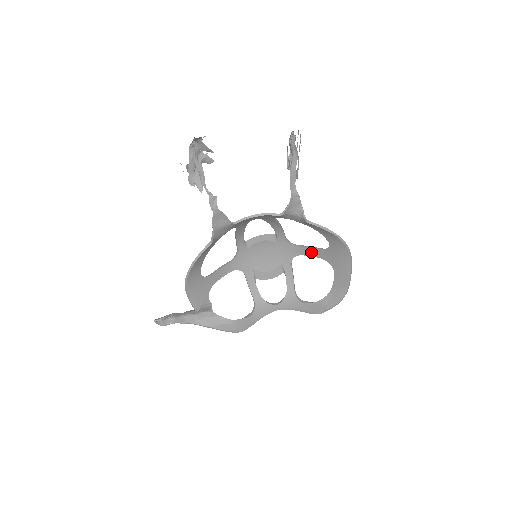
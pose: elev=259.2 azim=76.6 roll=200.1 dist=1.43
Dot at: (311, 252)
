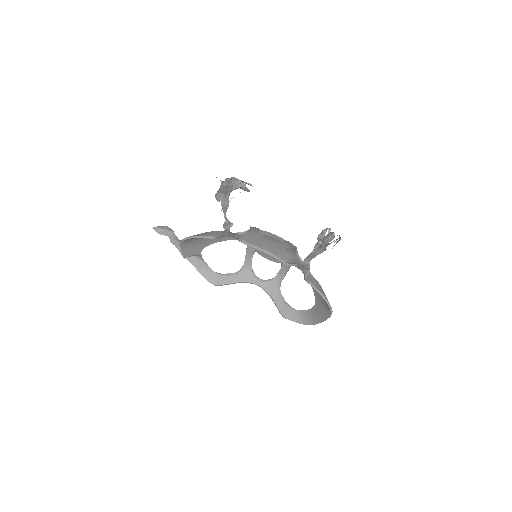
Dot at: occluded
